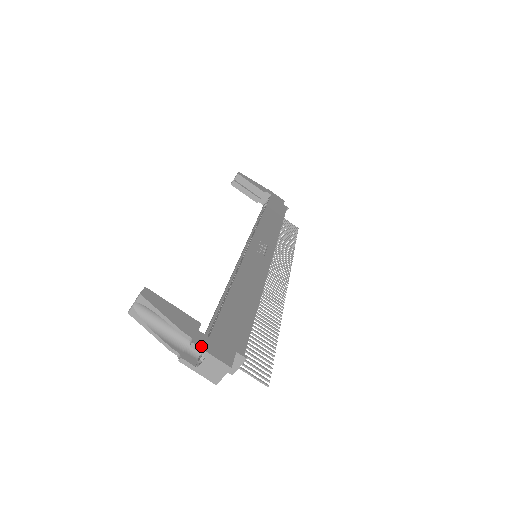
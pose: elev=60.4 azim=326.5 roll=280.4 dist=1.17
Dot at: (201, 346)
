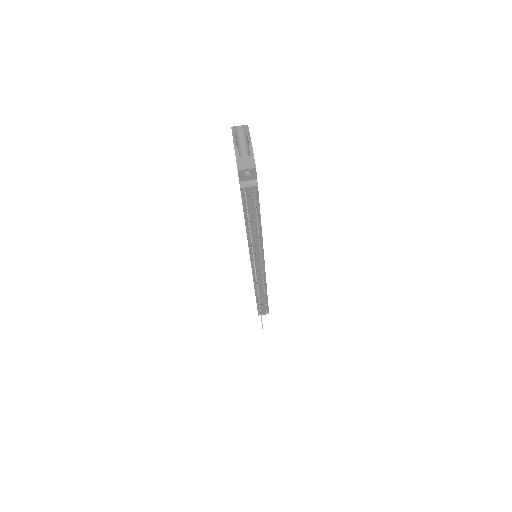
Dot at: occluded
